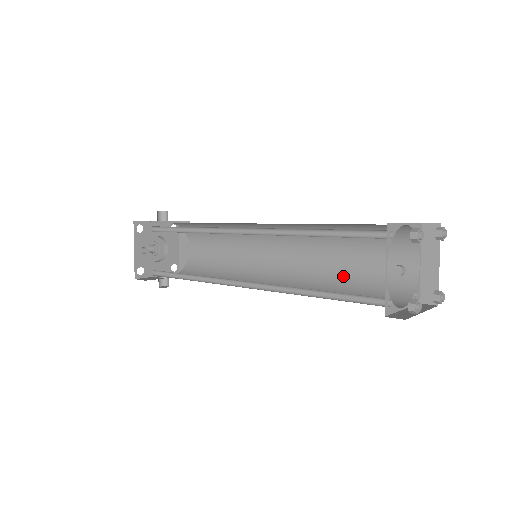
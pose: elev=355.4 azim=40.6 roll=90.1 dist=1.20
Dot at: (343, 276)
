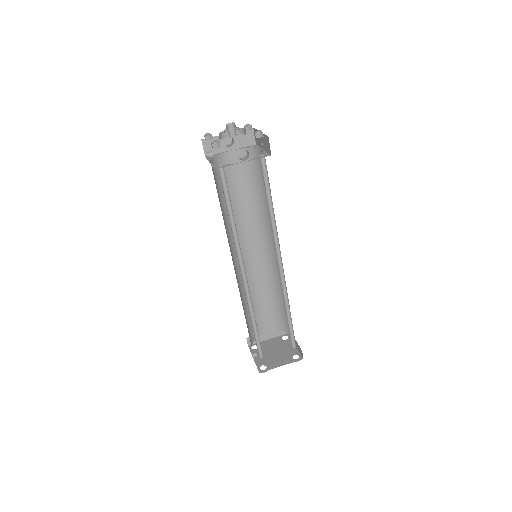
Dot at: (281, 296)
